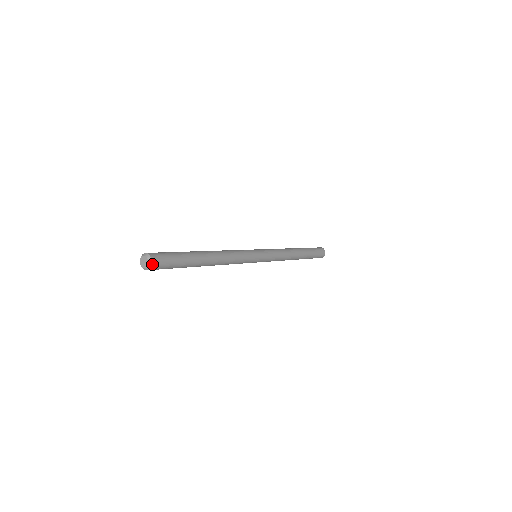
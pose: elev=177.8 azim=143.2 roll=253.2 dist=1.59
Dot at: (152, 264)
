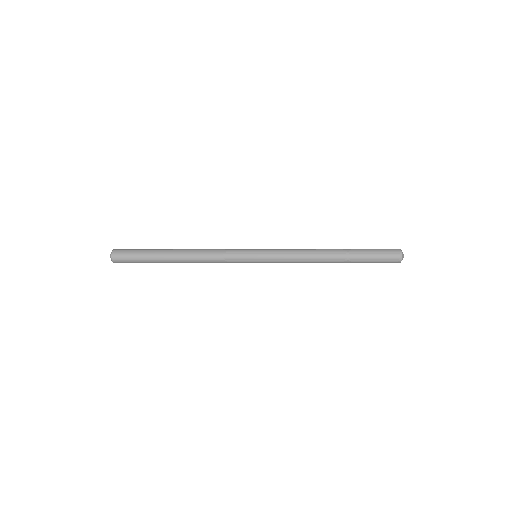
Dot at: (113, 260)
